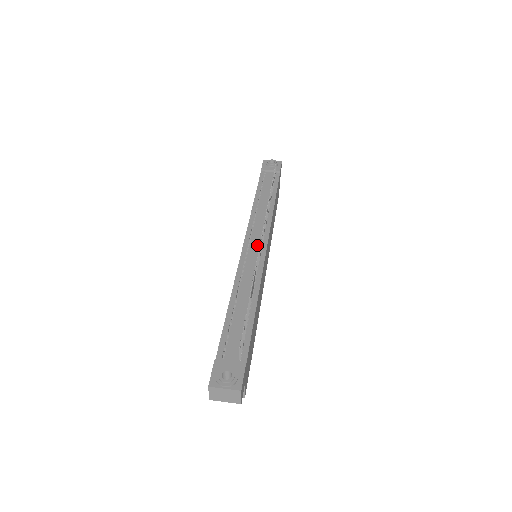
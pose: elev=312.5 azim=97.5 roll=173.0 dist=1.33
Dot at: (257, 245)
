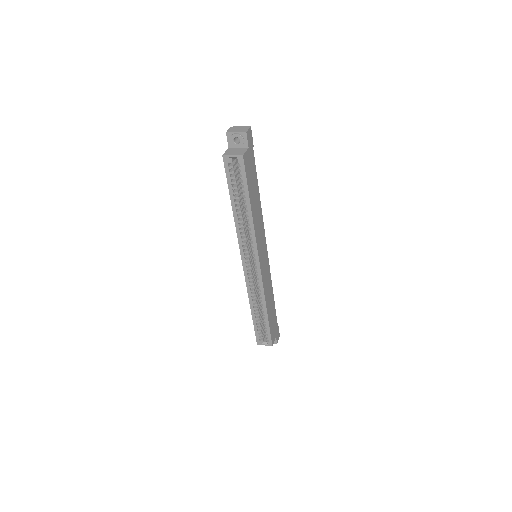
Dot at: occluded
